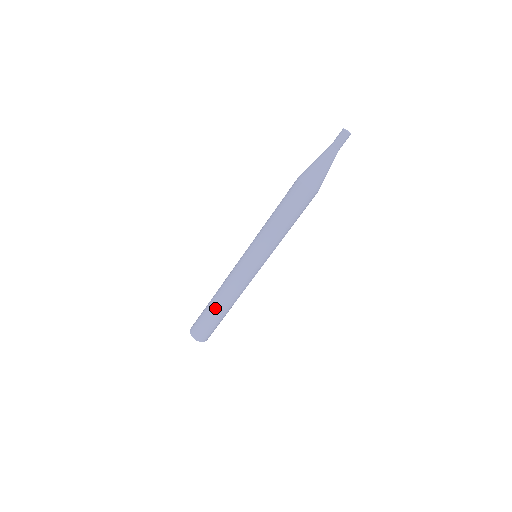
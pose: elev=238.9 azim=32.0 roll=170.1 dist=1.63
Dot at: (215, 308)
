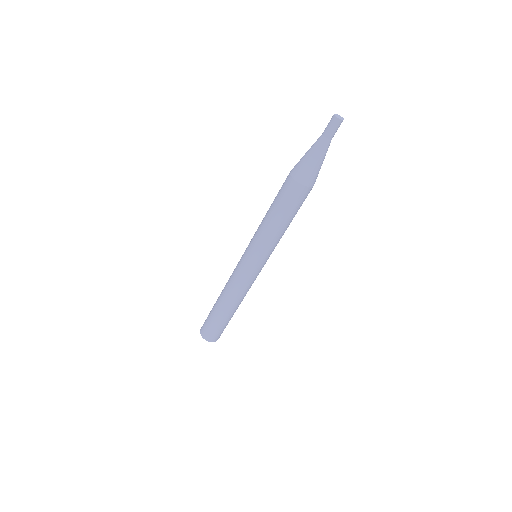
Dot at: (220, 310)
